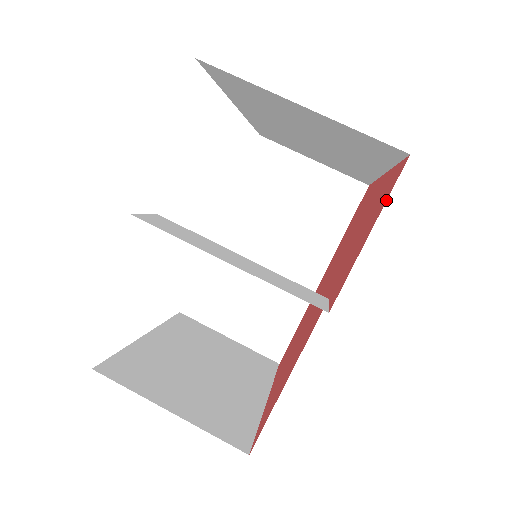
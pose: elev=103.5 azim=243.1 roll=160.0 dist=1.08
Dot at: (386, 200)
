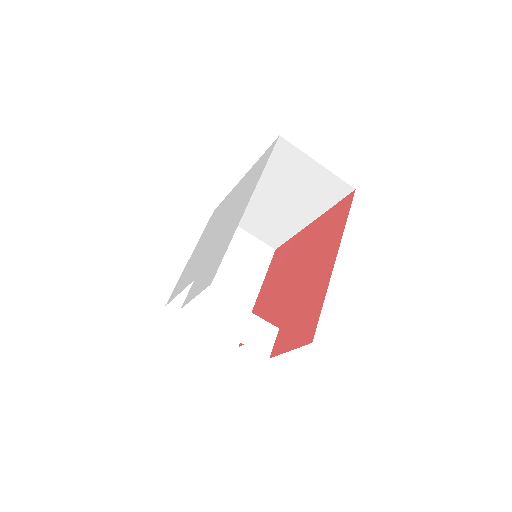
Dot at: (299, 347)
